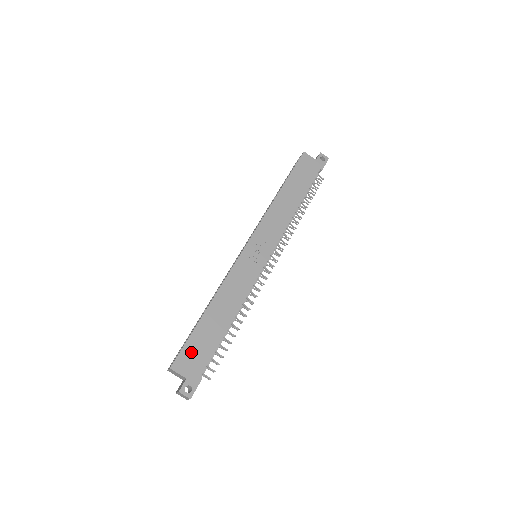
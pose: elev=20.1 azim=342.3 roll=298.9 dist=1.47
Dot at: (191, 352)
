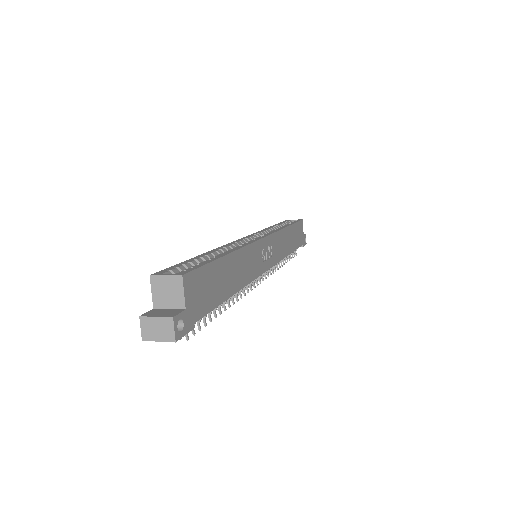
Dot at: (203, 282)
